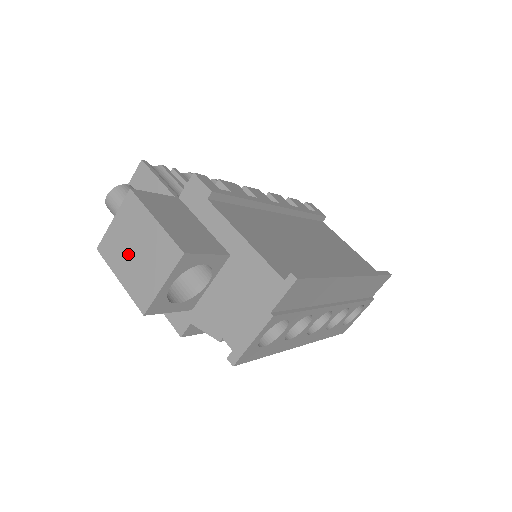
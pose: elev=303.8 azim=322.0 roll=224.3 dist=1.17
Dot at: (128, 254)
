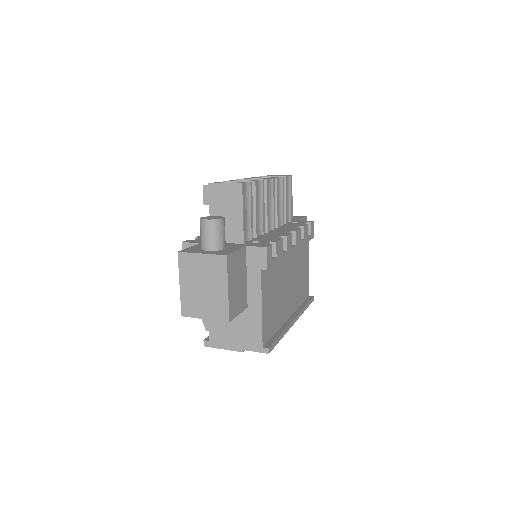
Dot at: (197, 281)
